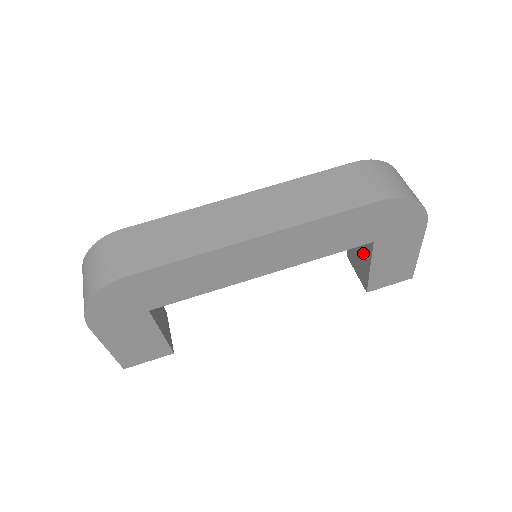
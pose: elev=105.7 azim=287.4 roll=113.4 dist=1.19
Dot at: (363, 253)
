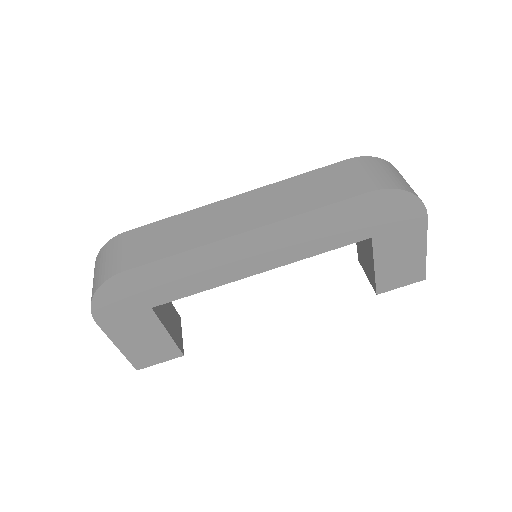
Dot at: (367, 253)
